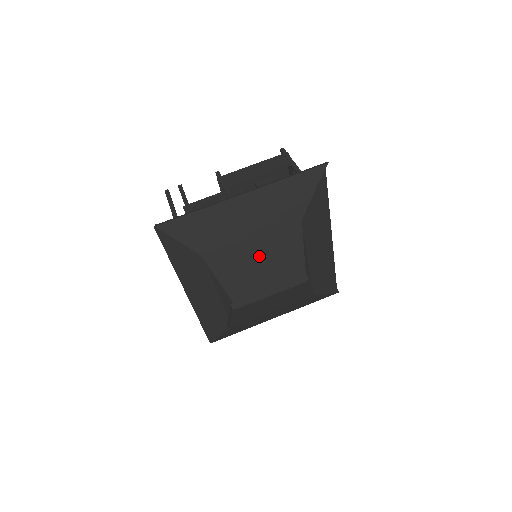
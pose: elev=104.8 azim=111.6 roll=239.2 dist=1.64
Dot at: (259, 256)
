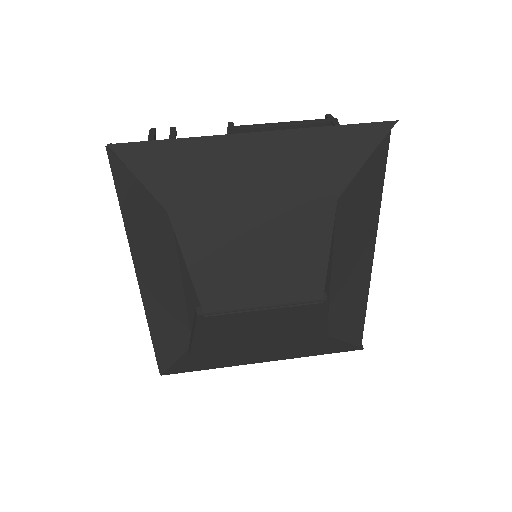
Dot at: (258, 239)
